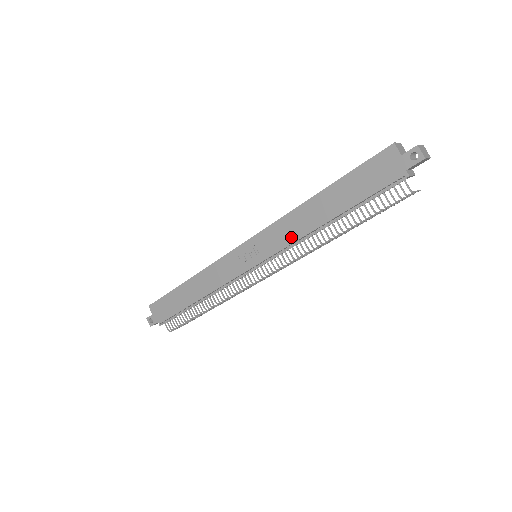
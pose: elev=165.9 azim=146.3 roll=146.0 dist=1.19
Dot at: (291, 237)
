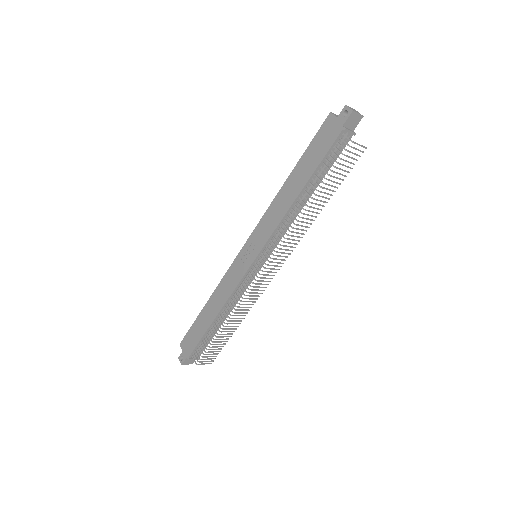
Dot at: (276, 221)
